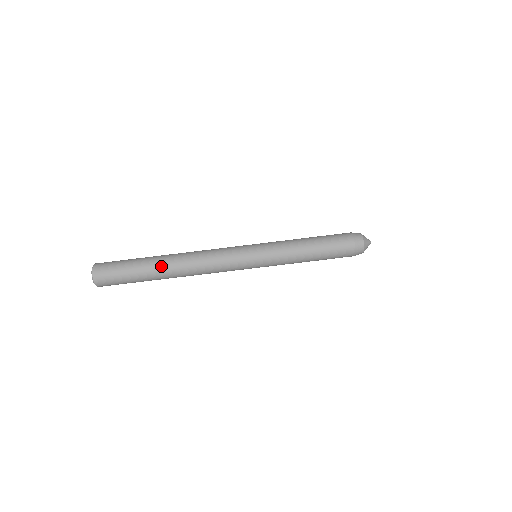
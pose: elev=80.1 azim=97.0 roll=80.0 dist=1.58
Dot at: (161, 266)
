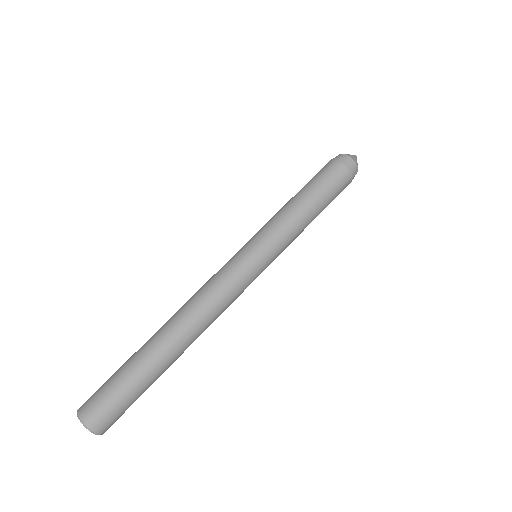
Dot at: (160, 345)
